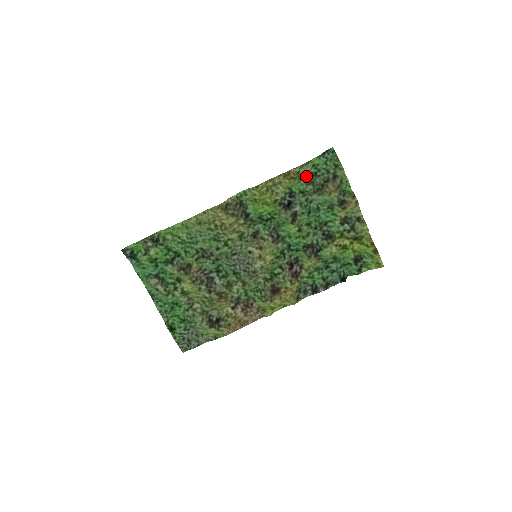
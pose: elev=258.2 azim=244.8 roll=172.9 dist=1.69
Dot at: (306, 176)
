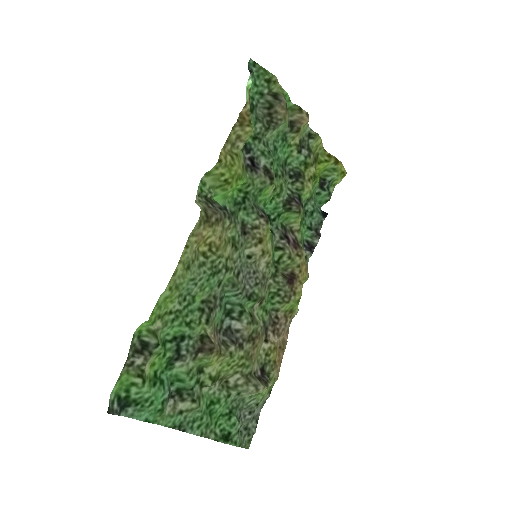
Dot at: occluded
